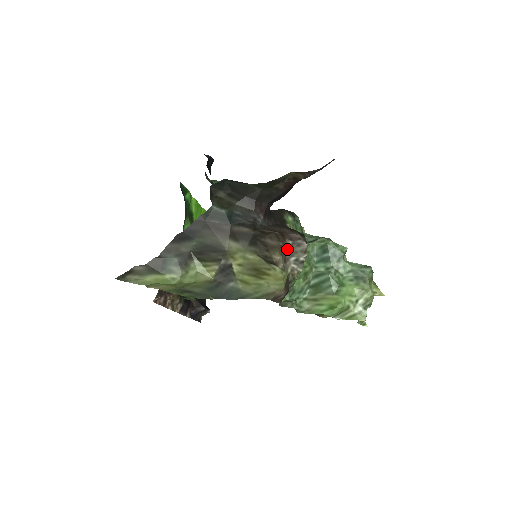
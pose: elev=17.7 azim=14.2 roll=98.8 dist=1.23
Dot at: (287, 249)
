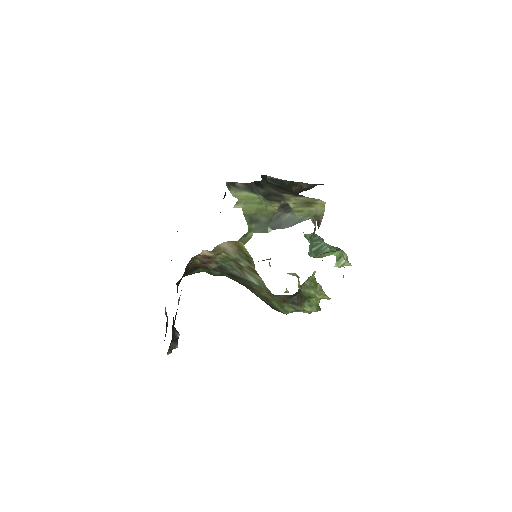
Dot at: occluded
